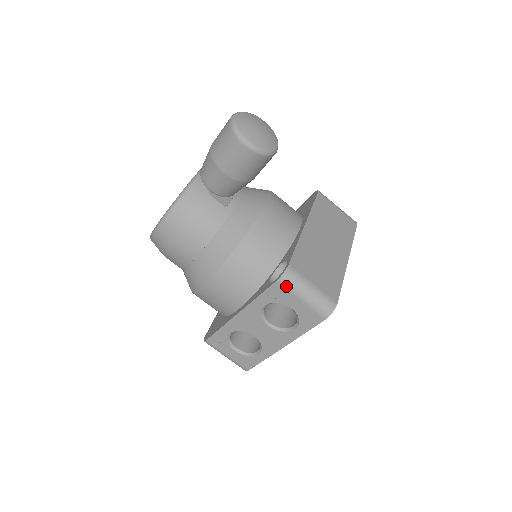
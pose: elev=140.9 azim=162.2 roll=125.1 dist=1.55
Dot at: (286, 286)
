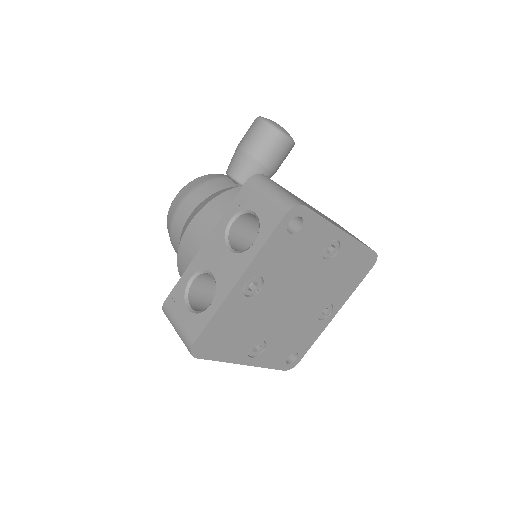
Dot at: (254, 184)
